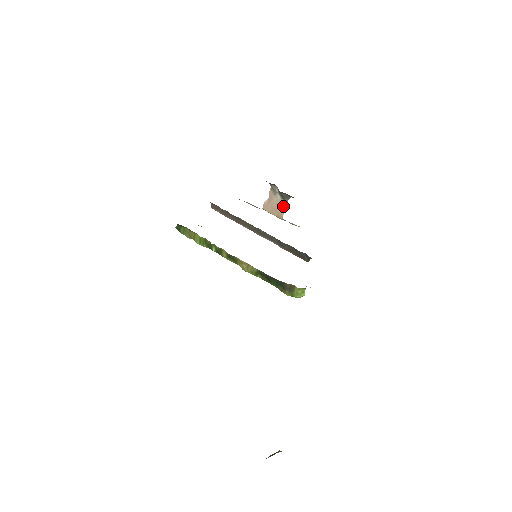
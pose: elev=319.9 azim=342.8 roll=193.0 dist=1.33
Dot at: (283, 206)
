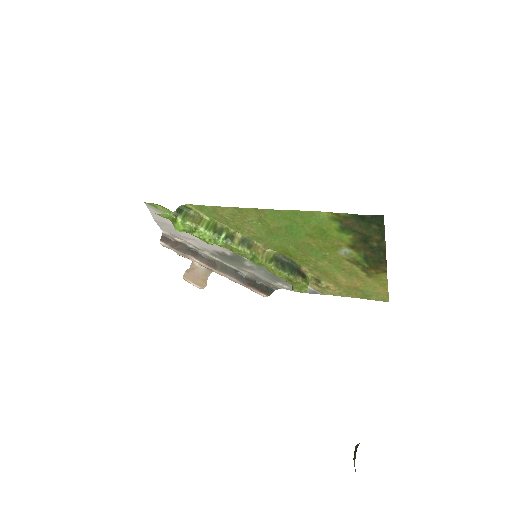
Dot at: (207, 275)
